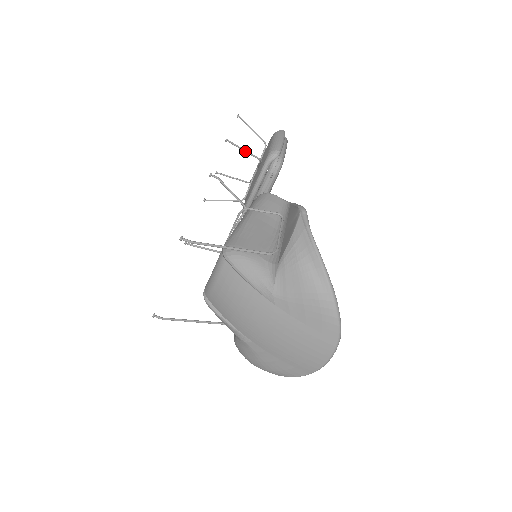
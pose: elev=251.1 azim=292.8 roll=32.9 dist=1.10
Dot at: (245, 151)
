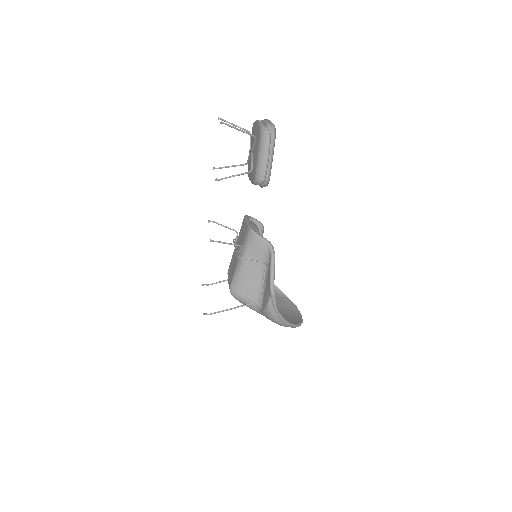
Dot at: occluded
